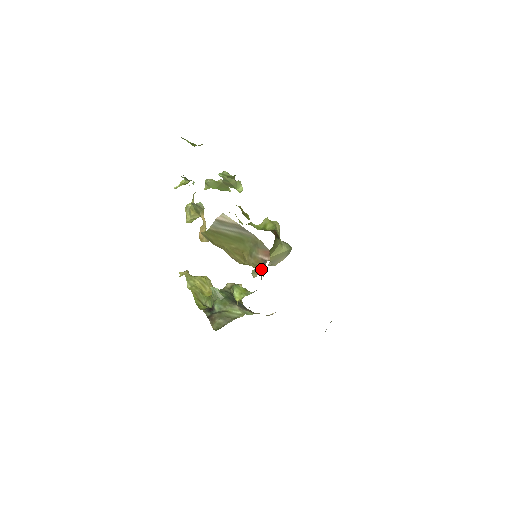
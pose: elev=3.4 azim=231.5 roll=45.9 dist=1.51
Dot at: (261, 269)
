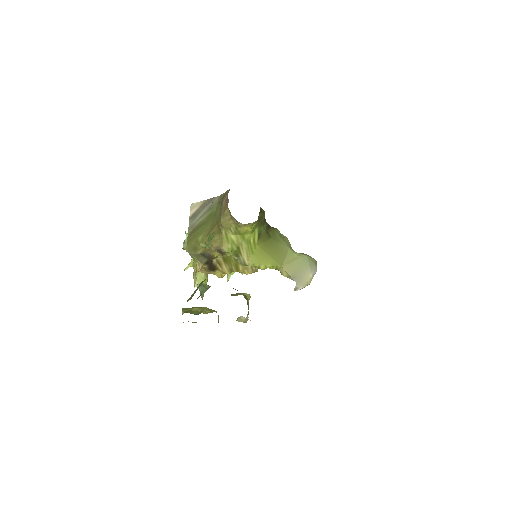
Dot at: occluded
